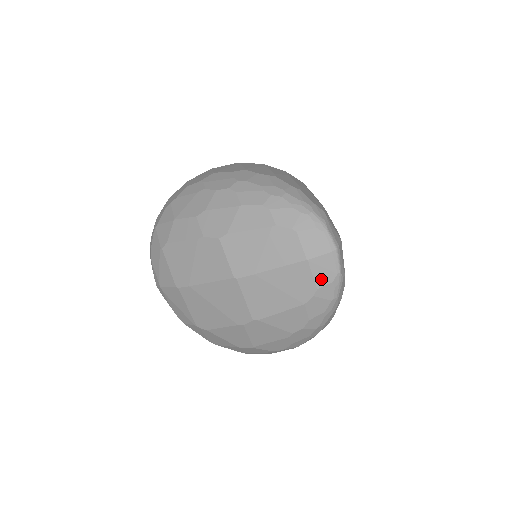
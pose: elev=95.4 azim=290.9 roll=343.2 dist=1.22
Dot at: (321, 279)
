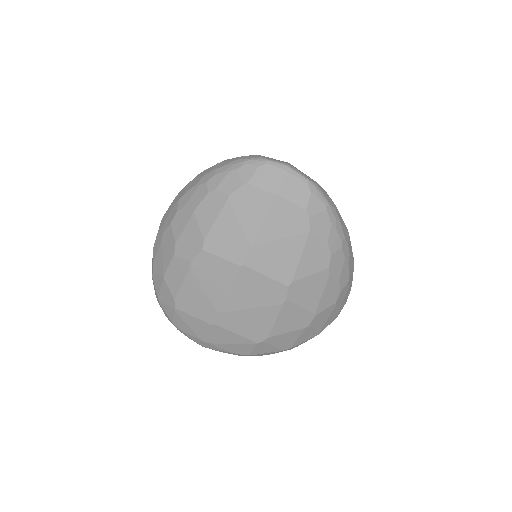
Dot at: (300, 199)
